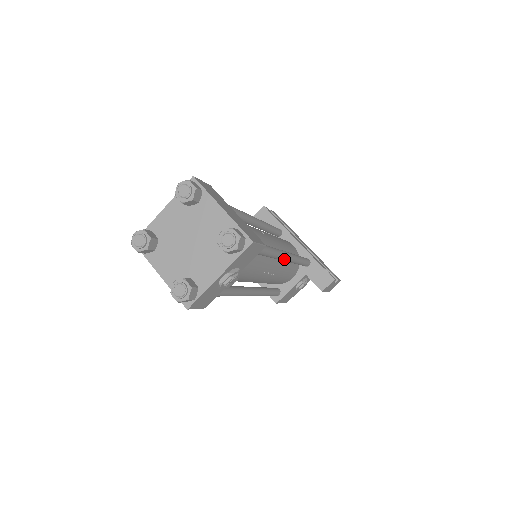
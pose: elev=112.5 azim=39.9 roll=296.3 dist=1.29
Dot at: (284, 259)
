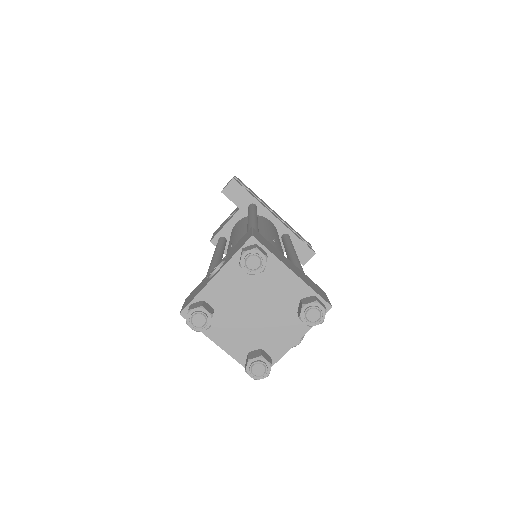
Dot at: occluded
